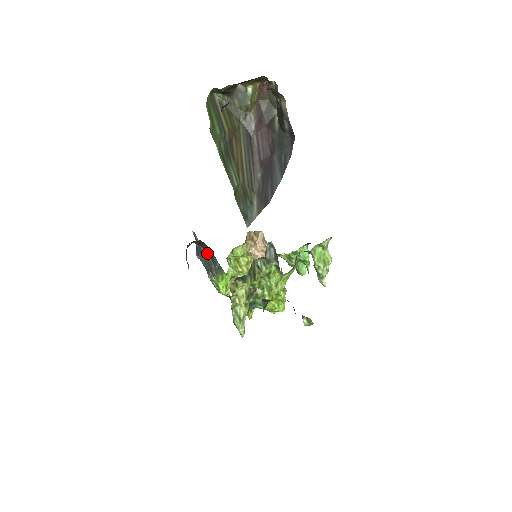
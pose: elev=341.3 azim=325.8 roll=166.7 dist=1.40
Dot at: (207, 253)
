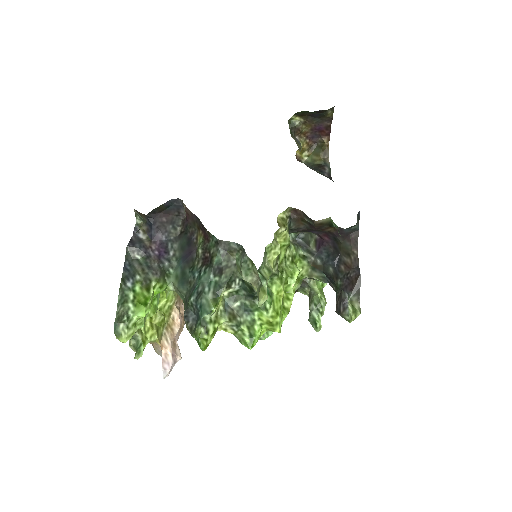
Dot at: (150, 249)
